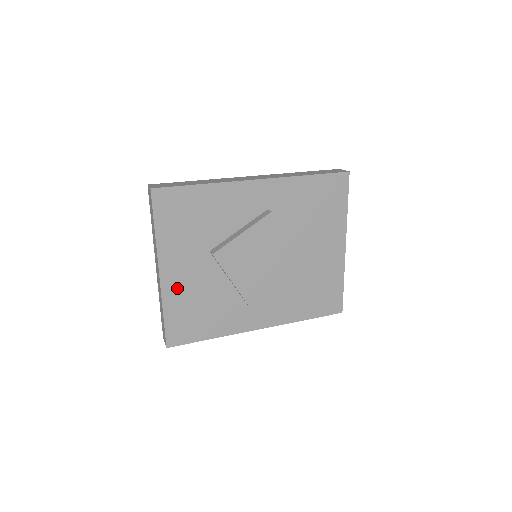
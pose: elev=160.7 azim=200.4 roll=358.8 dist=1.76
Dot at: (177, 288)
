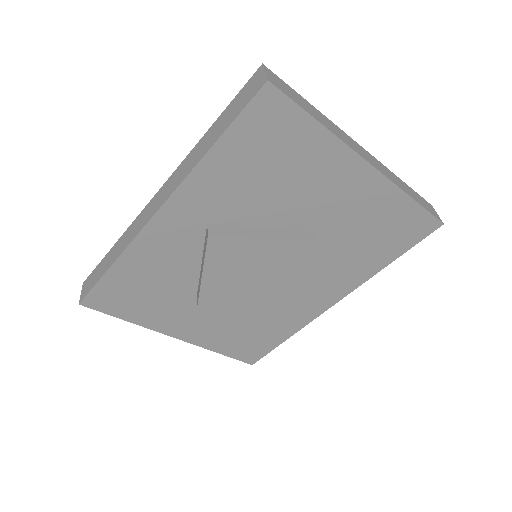
Dot at: (205, 335)
